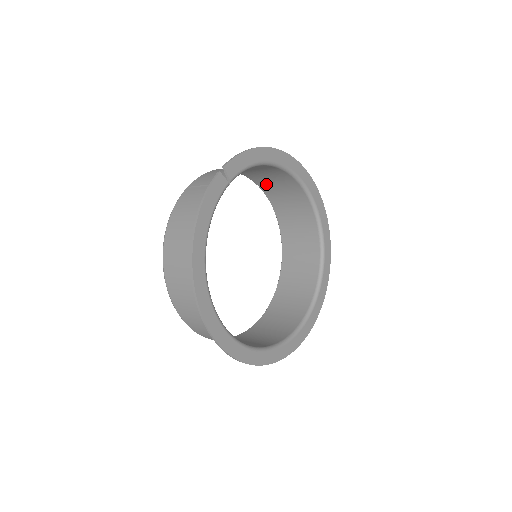
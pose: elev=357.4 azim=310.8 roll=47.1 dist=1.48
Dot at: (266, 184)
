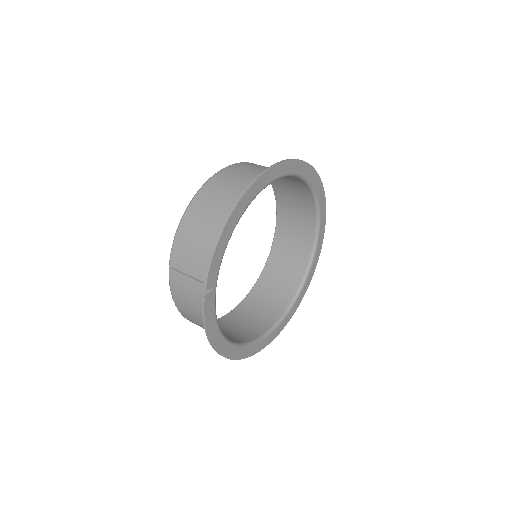
Dot at: (232, 174)
